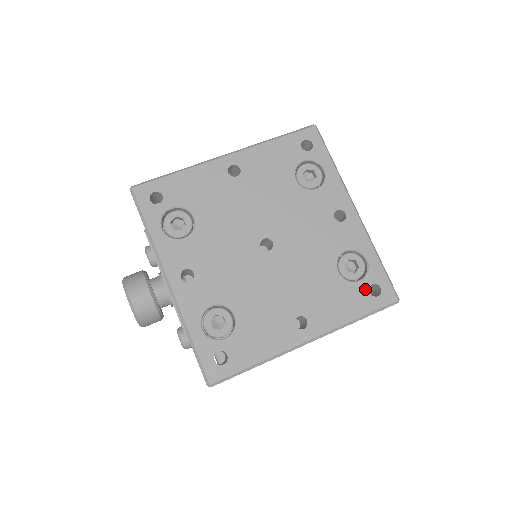
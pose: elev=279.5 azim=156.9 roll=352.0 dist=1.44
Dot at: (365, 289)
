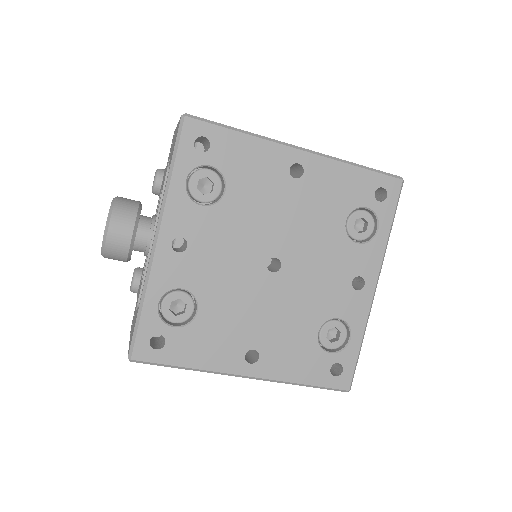
Dot at: (329, 363)
